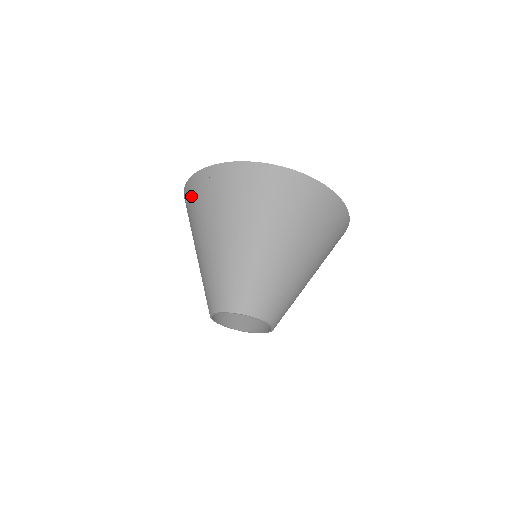
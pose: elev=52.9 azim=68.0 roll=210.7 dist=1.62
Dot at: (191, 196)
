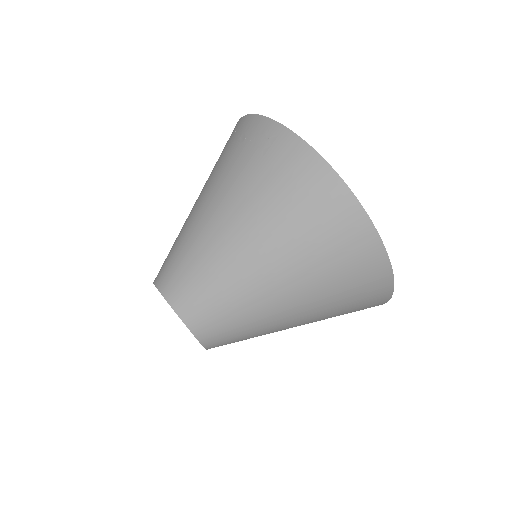
Dot at: (235, 136)
